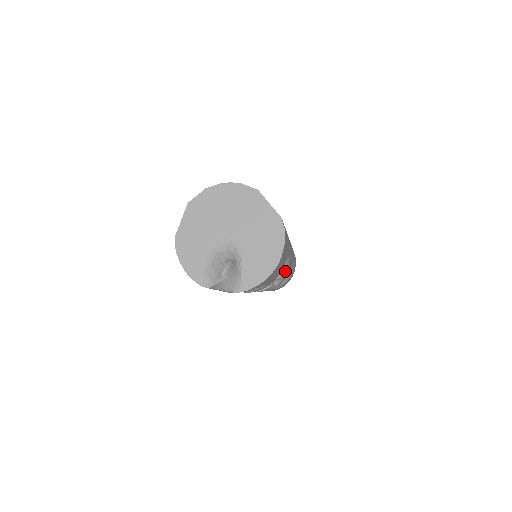
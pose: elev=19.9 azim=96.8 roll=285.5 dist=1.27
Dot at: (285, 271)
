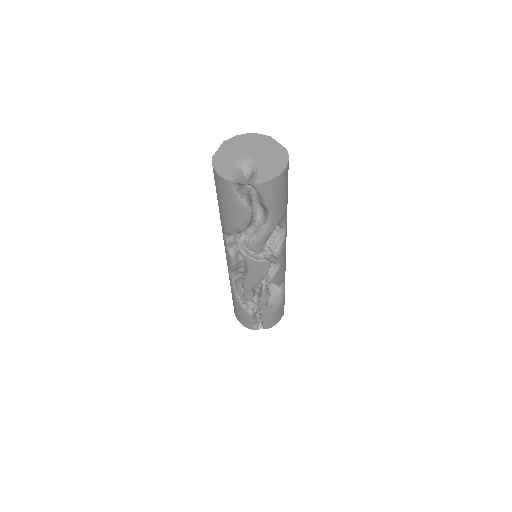
Dot at: (281, 246)
